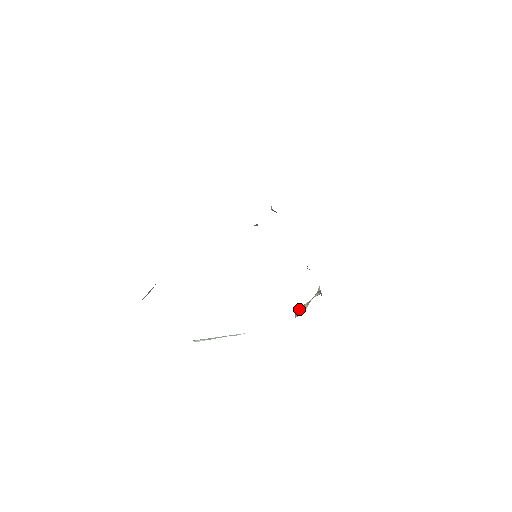
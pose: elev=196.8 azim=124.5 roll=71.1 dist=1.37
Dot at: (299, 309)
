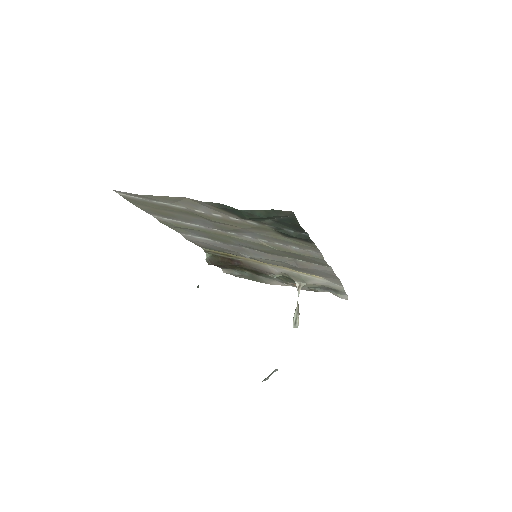
Dot at: (294, 318)
